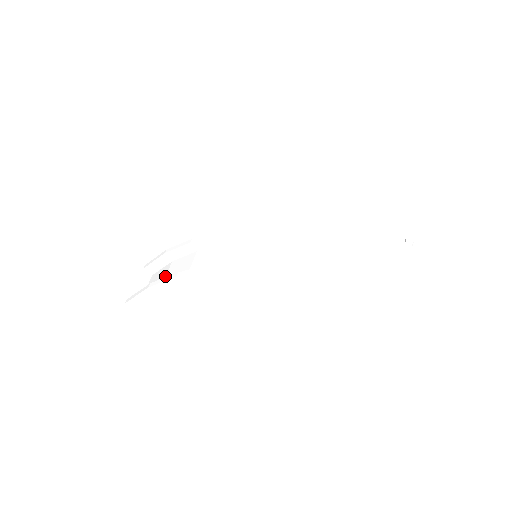
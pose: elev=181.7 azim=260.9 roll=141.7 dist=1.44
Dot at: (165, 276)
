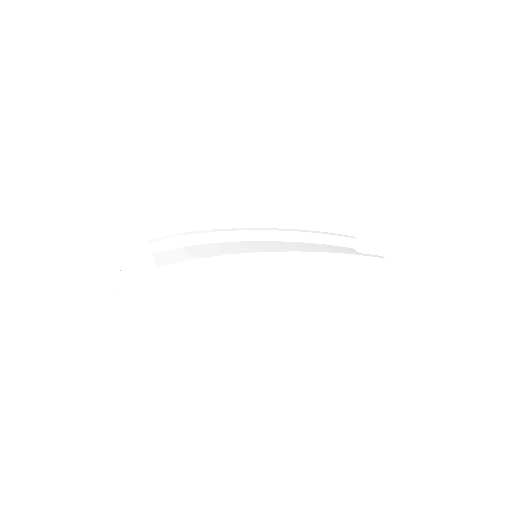
Dot at: occluded
